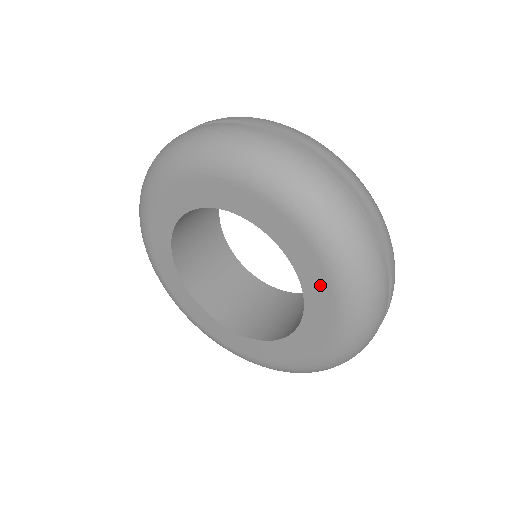
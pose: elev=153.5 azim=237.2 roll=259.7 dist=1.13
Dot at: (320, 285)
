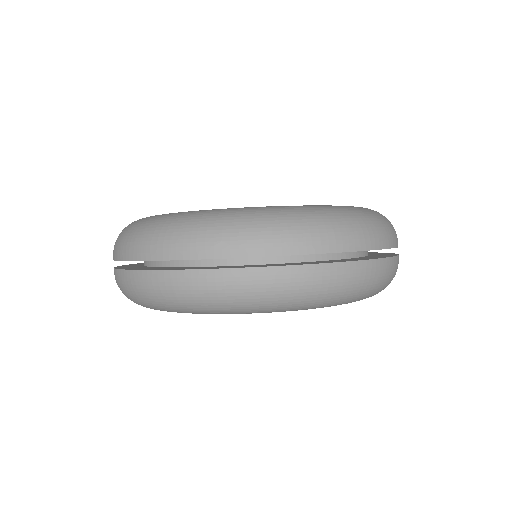
Dot at: occluded
